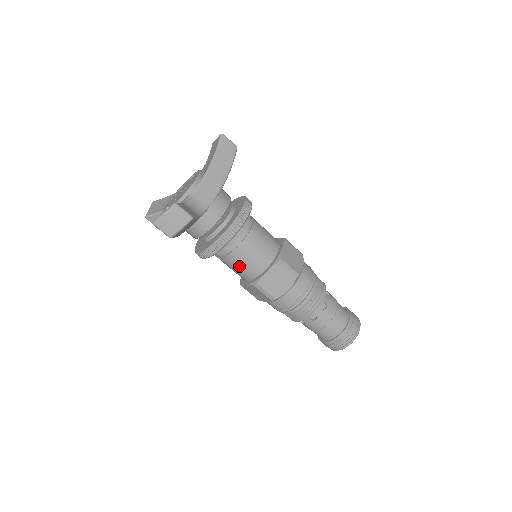
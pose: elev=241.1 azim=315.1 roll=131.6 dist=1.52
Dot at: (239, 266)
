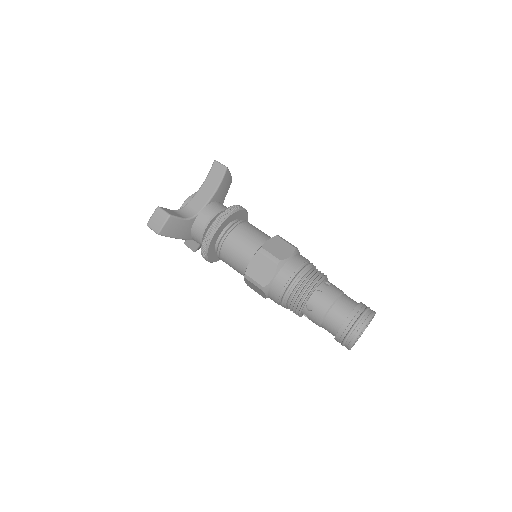
Dot at: (232, 262)
